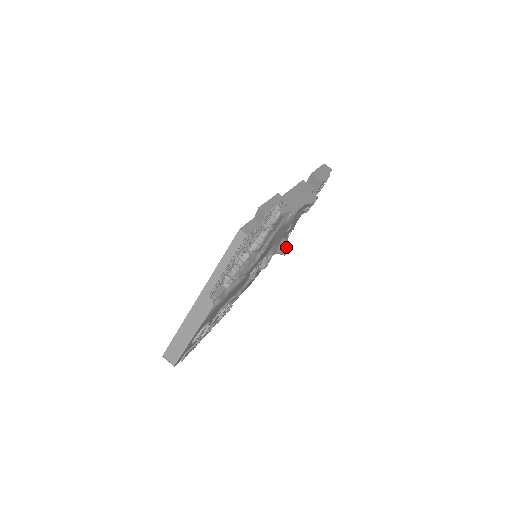
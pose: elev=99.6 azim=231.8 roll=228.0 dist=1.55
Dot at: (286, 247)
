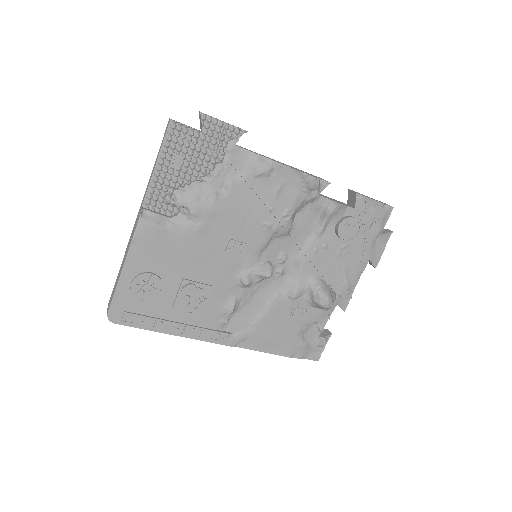
Dot at: (320, 289)
